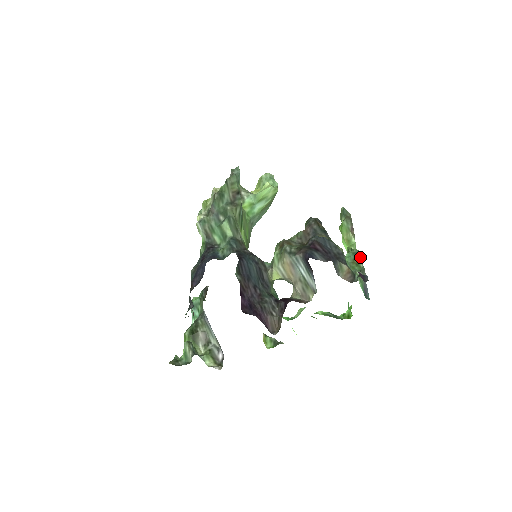
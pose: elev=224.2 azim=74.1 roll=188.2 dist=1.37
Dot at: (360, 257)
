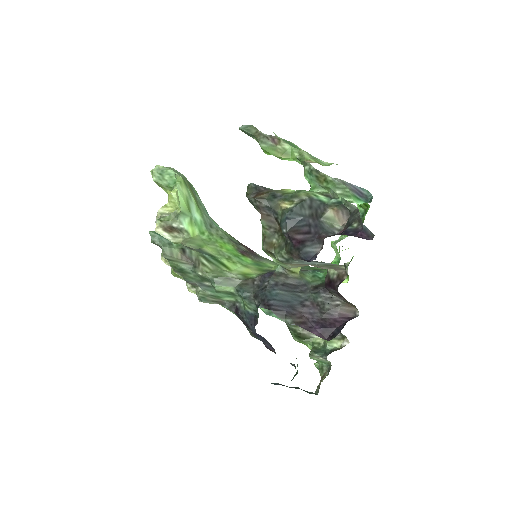
Dot at: (319, 172)
